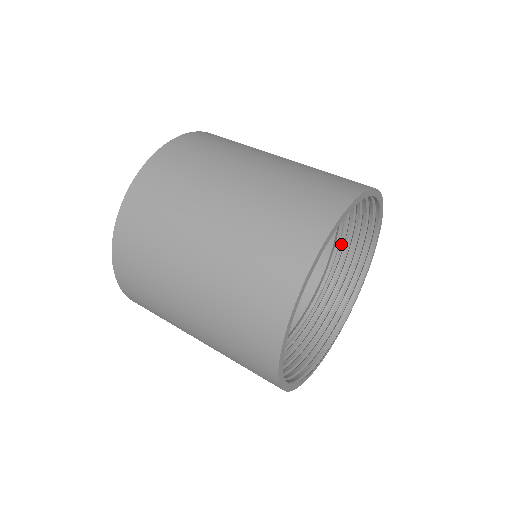
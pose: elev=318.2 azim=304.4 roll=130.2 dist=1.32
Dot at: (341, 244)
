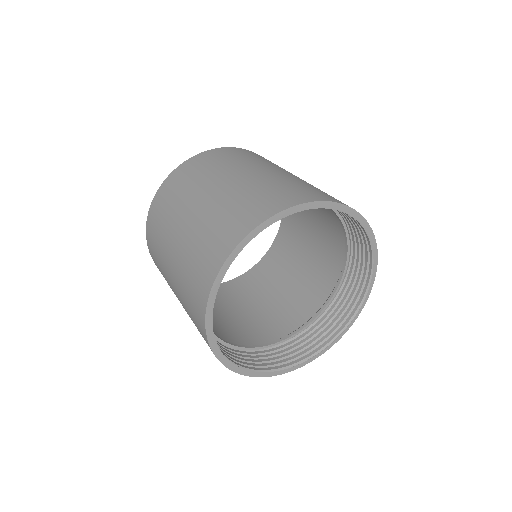
Dot at: (349, 264)
